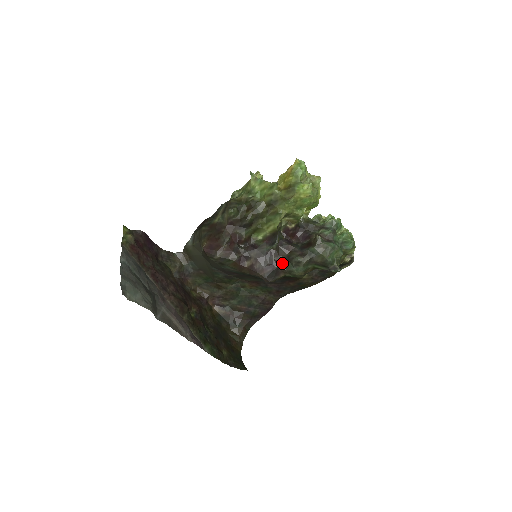
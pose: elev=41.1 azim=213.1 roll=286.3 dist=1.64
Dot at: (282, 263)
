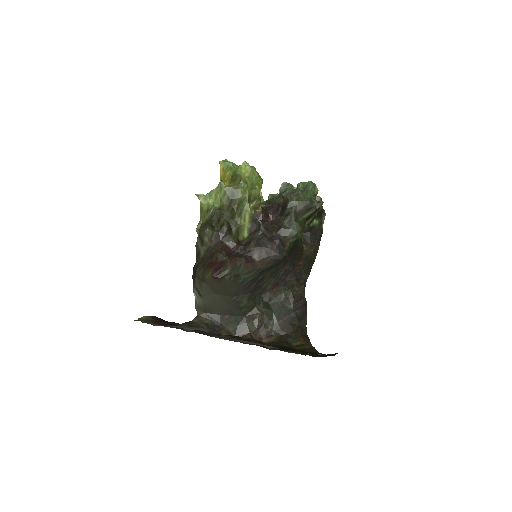
Dot at: (279, 235)
